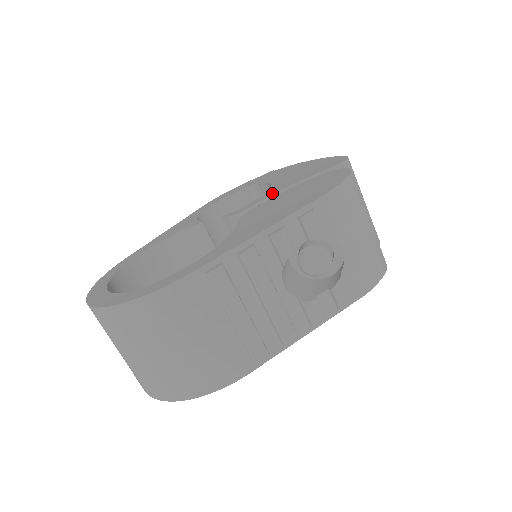
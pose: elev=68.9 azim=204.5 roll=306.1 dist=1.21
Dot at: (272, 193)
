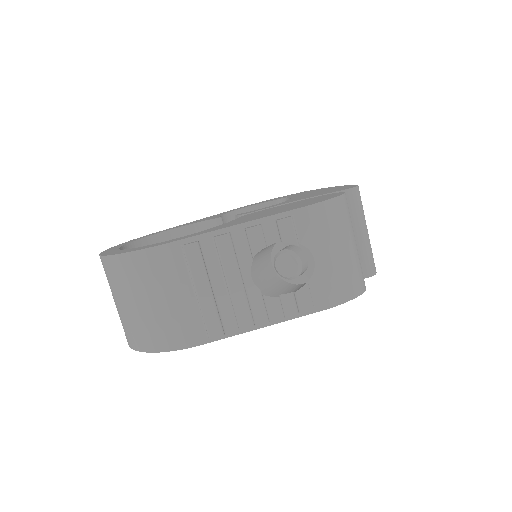
Dot at: (282, 203)
